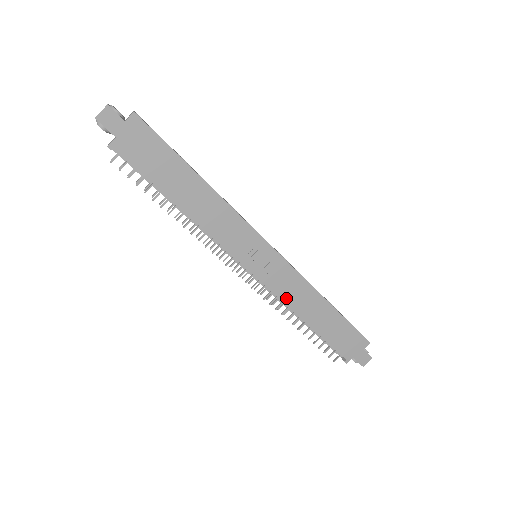
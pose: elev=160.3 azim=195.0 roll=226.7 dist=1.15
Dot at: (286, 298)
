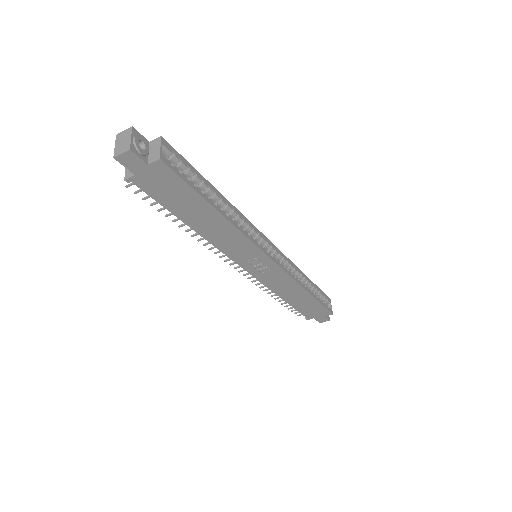
Dot at: (272, 286)
